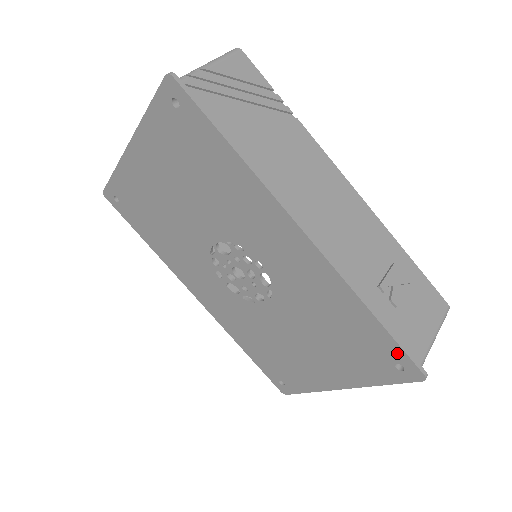
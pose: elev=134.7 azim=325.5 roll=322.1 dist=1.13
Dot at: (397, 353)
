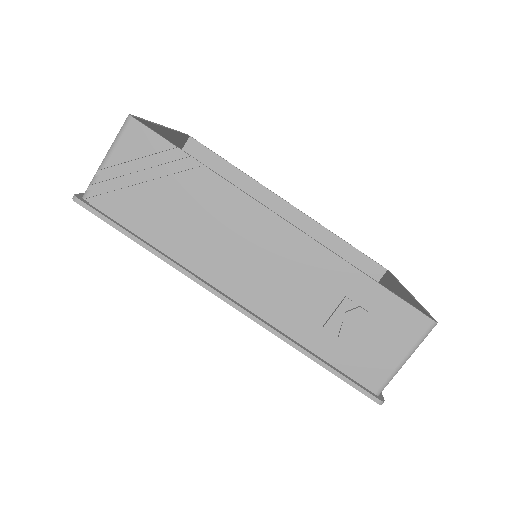
Dot at: occluded
